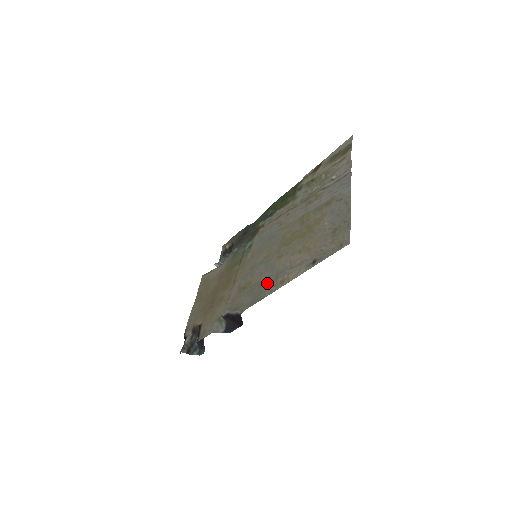
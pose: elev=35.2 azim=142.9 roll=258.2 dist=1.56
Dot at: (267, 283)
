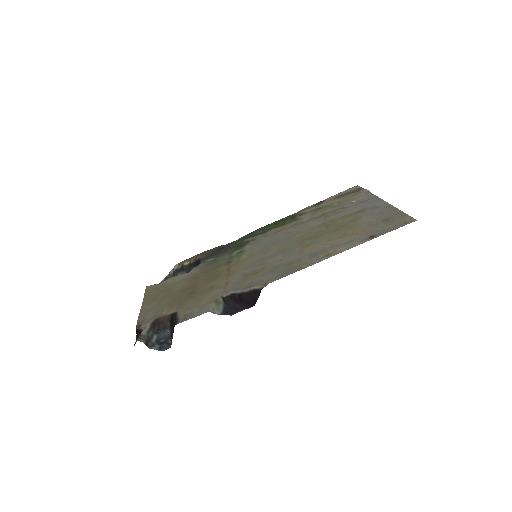
Dot at: (300, 261)
